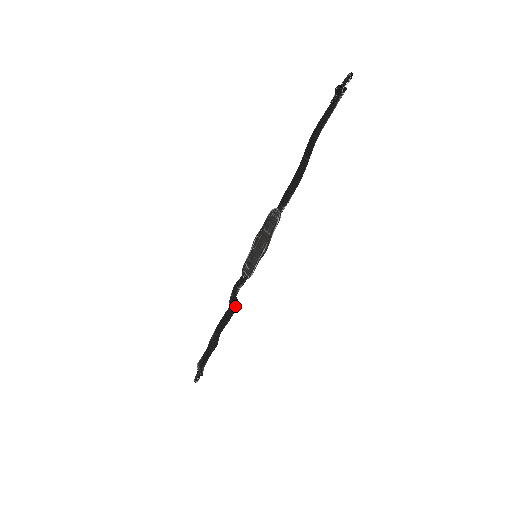
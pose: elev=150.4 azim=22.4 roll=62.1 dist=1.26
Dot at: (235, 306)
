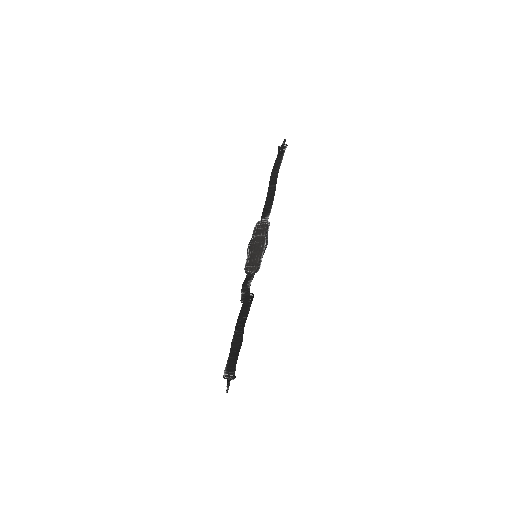
Dot at: (251, 298)
